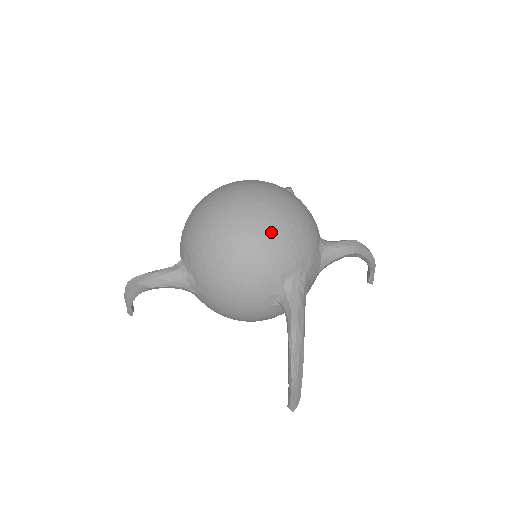
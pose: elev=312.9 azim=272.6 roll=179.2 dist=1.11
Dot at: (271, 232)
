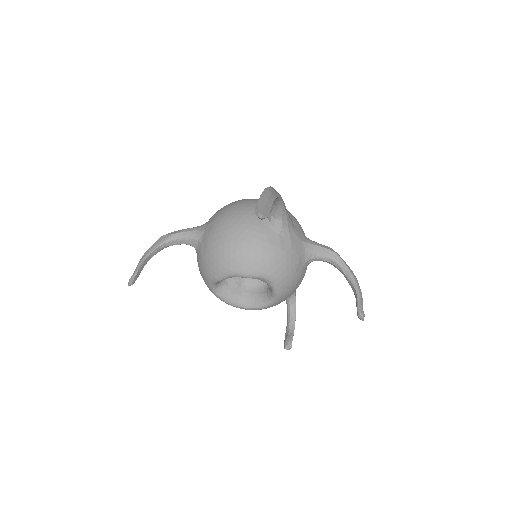
Dot at: occluded
